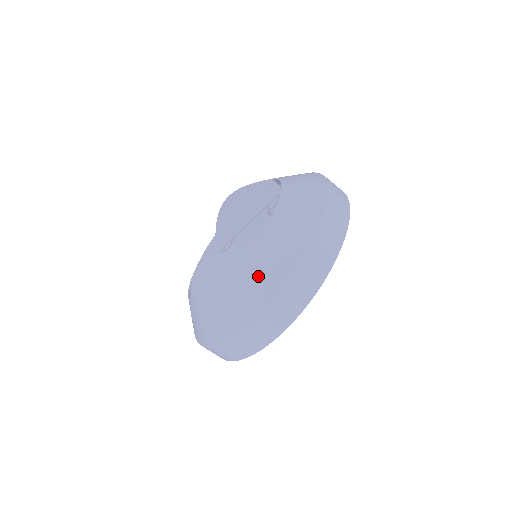
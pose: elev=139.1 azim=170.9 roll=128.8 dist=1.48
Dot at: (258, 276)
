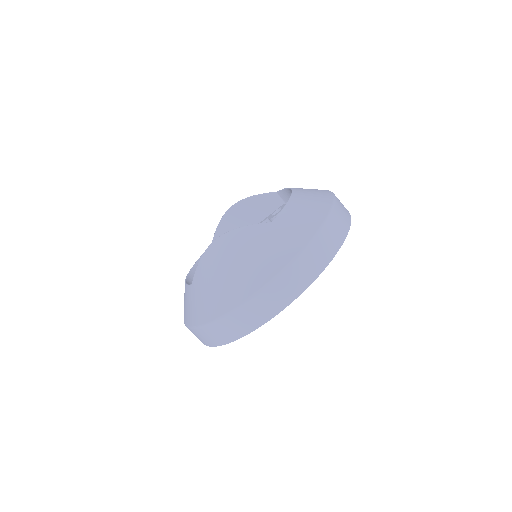
Dot at: (273, 246)
